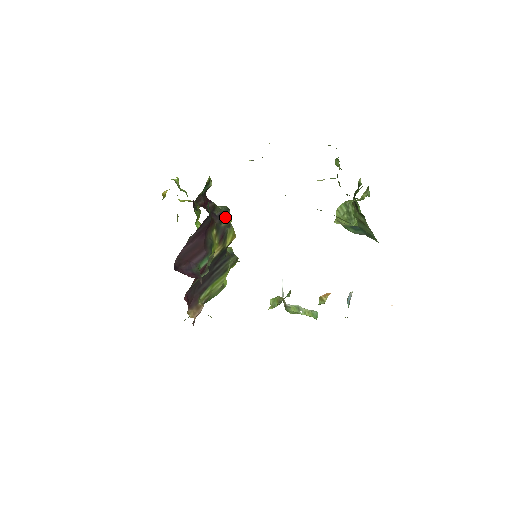
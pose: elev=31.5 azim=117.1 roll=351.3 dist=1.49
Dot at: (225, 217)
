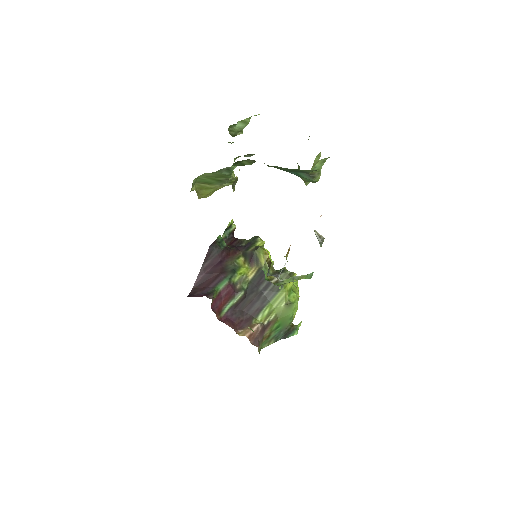
Dot at: (252, 244)
